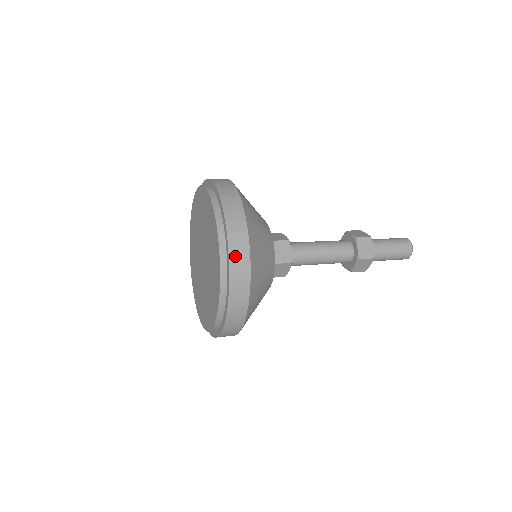
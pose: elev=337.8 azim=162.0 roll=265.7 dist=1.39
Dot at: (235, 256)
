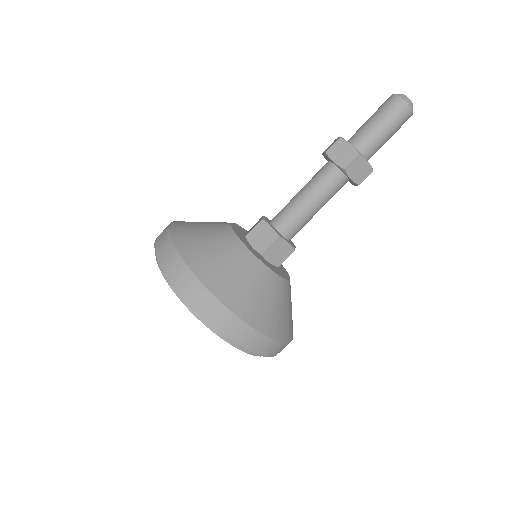
Dot at: (258, 349)
